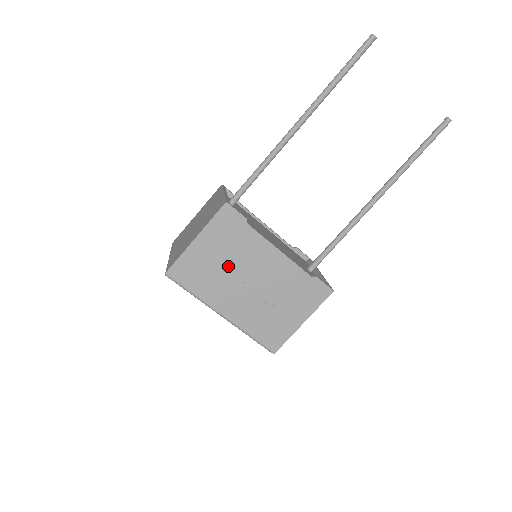
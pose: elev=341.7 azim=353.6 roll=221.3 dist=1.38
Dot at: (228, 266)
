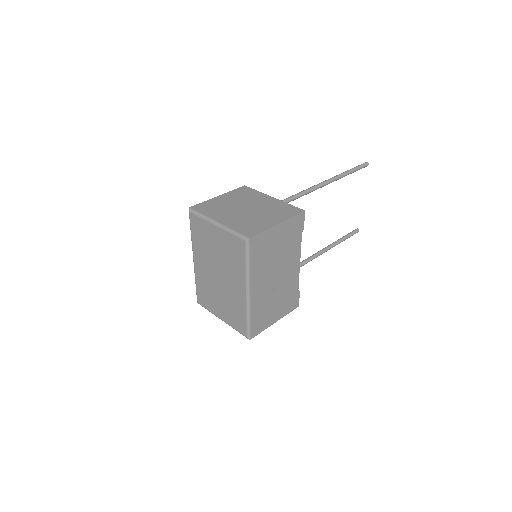
Dot at: (277, 256)
